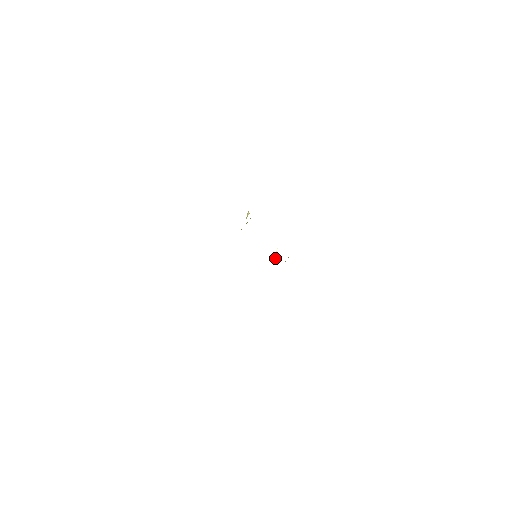
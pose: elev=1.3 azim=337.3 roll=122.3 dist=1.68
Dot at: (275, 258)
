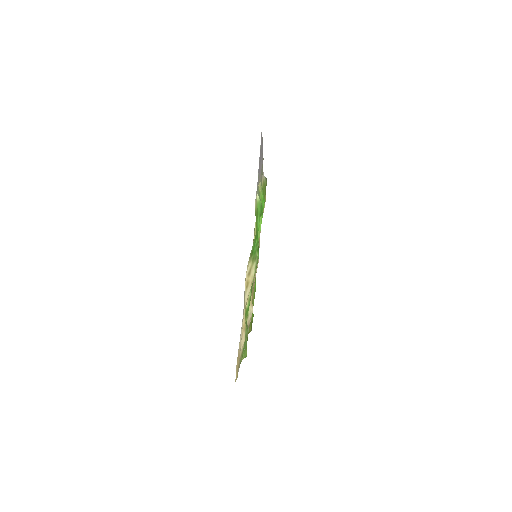
Dot at: occluded
